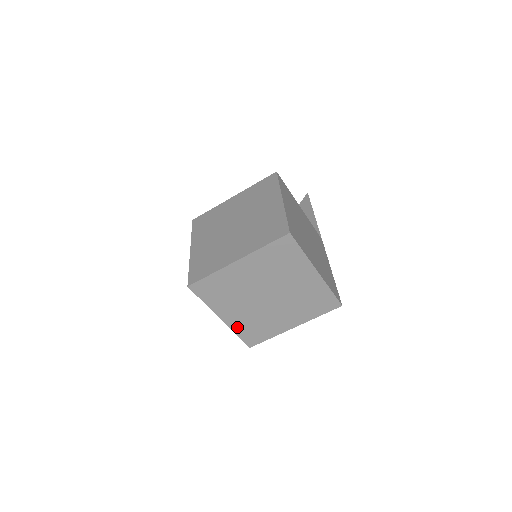
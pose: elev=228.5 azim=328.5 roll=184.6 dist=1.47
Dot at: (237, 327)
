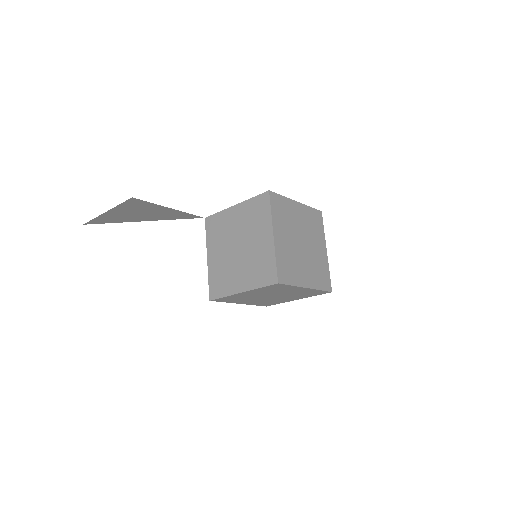
Dot at: (279, 253)
